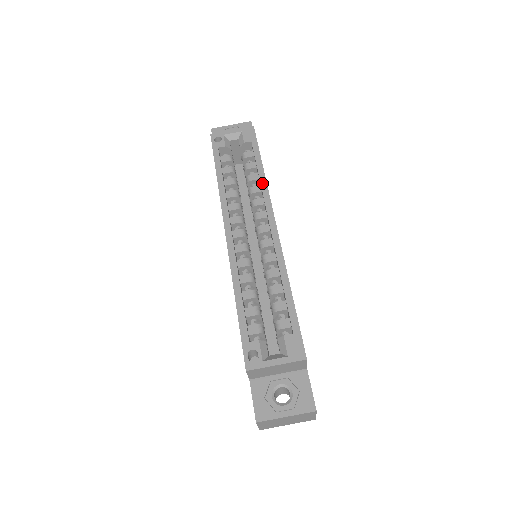
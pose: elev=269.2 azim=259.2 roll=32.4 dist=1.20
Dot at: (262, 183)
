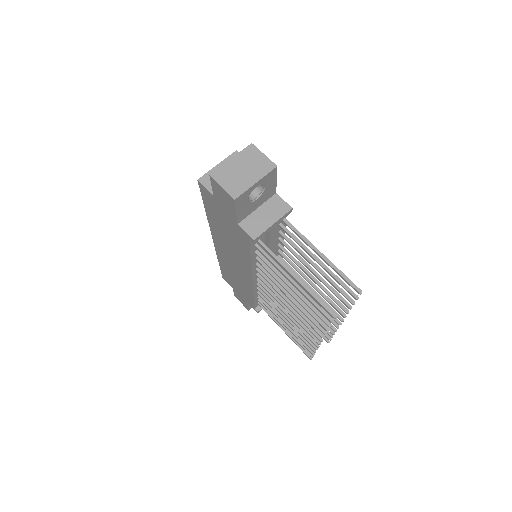
Dot at: occluded
